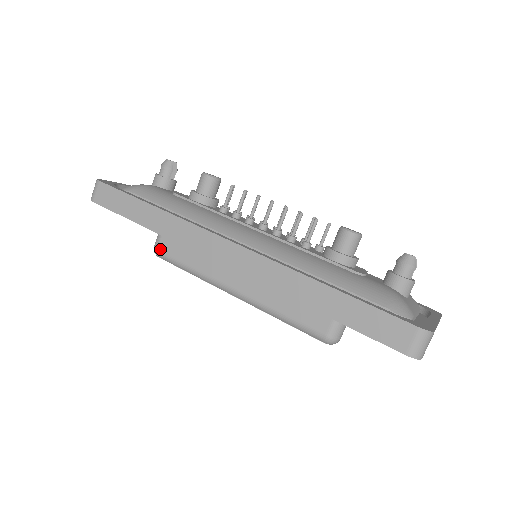
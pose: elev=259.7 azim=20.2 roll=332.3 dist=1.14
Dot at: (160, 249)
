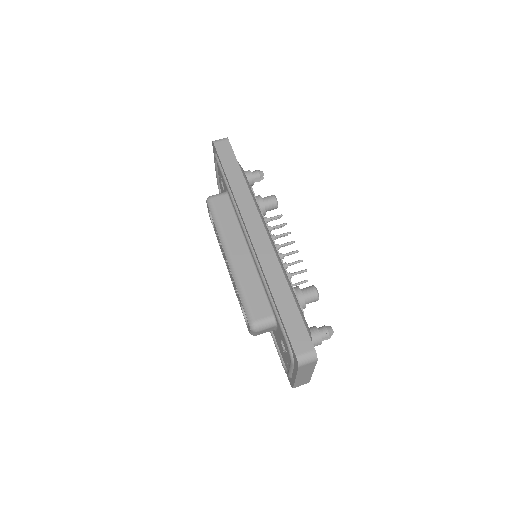
Dot at: (214, 200)
